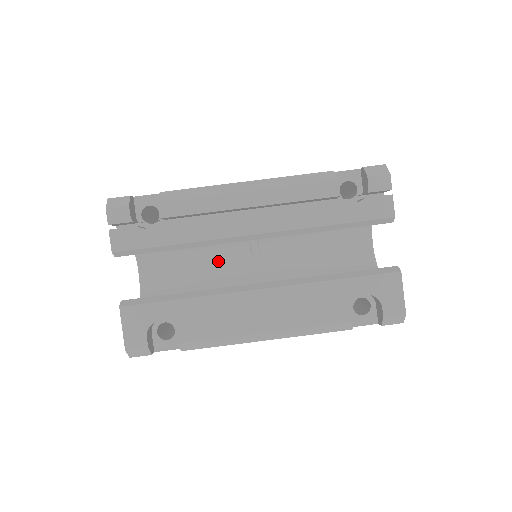
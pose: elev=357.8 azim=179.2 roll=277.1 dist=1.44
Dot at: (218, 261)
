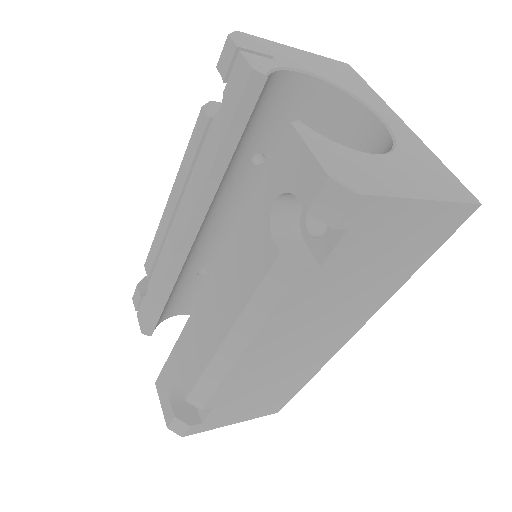
Dot at: occluded
